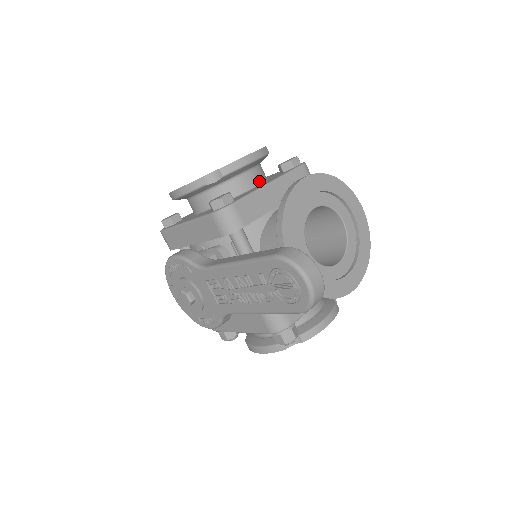
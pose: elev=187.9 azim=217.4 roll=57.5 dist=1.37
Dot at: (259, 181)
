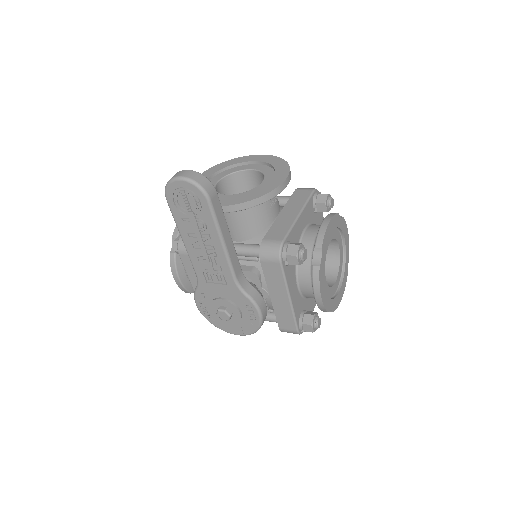
Dot at: occluded
